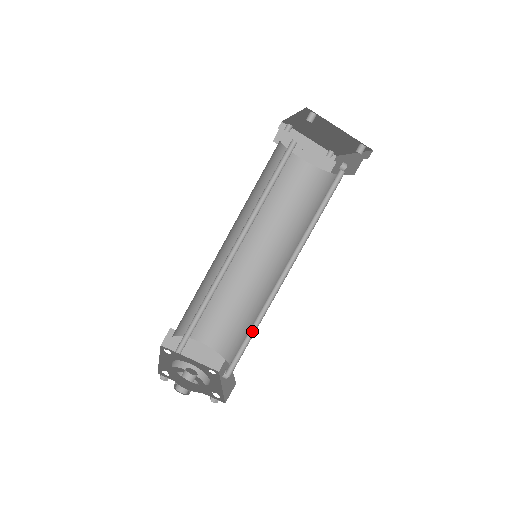
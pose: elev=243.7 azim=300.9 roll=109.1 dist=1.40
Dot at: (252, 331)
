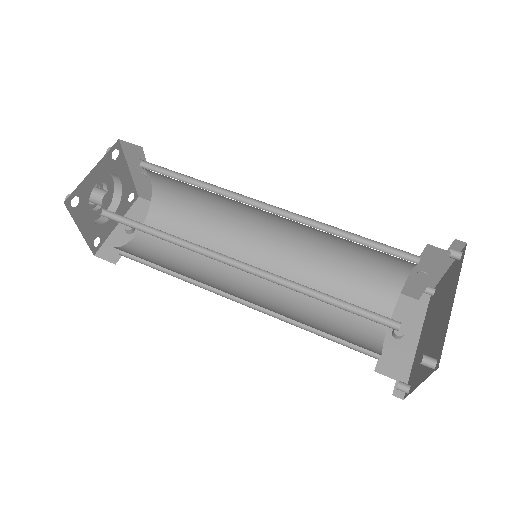
Dot at: occluded
